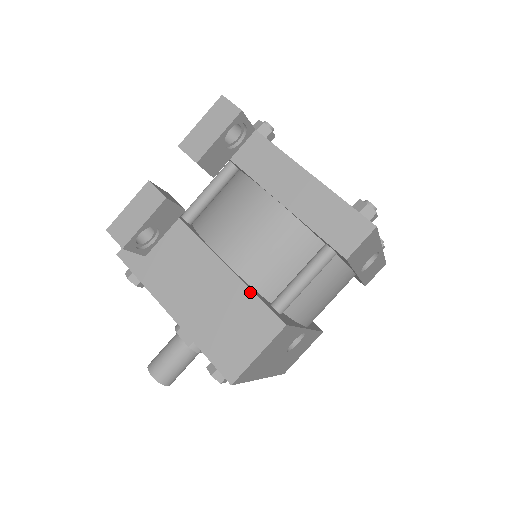
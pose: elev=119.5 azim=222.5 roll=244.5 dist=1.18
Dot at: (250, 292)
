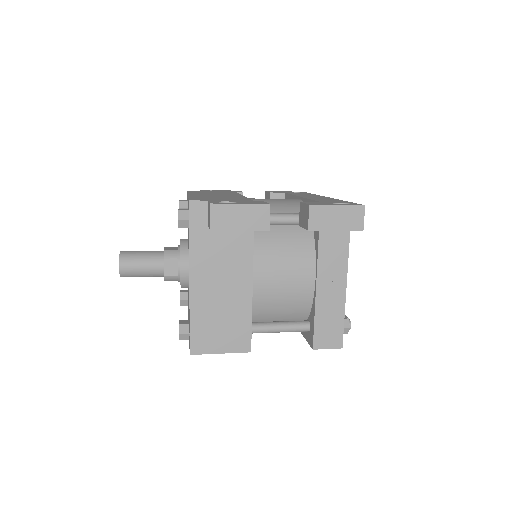
Dot at: (250, 317)
